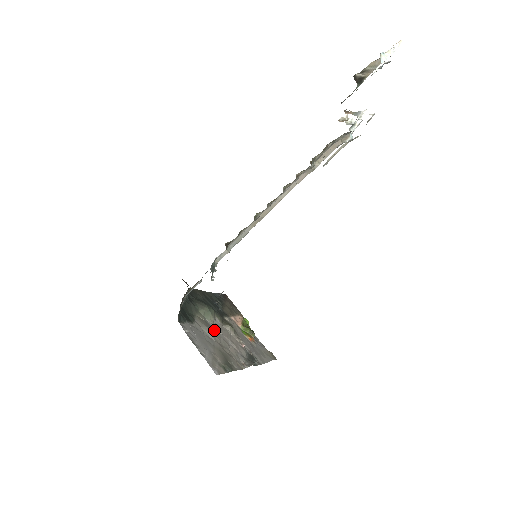
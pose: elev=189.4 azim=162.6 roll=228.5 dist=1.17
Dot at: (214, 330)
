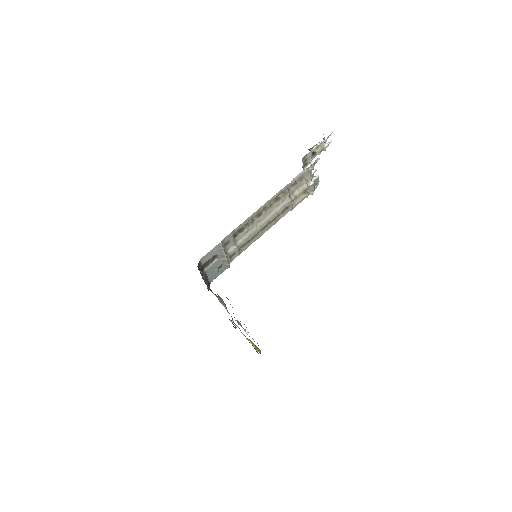
Dot at: occluded
